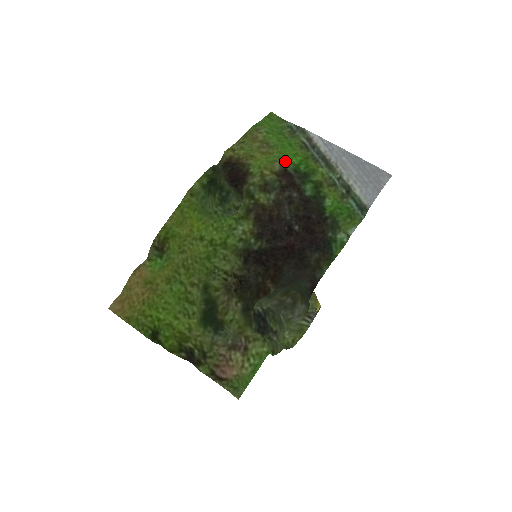
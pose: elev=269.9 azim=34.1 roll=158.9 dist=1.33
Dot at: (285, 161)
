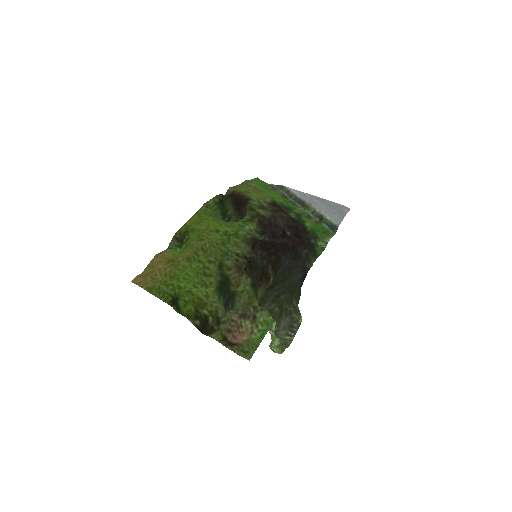
Dot at: (273, 199)
